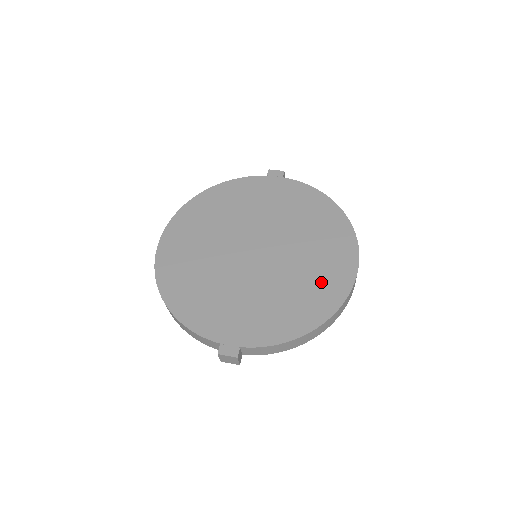
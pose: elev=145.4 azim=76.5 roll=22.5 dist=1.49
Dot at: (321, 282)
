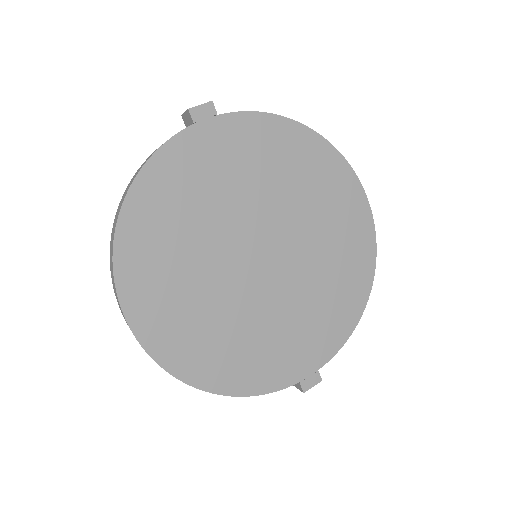
Dot at: (347, 248)
